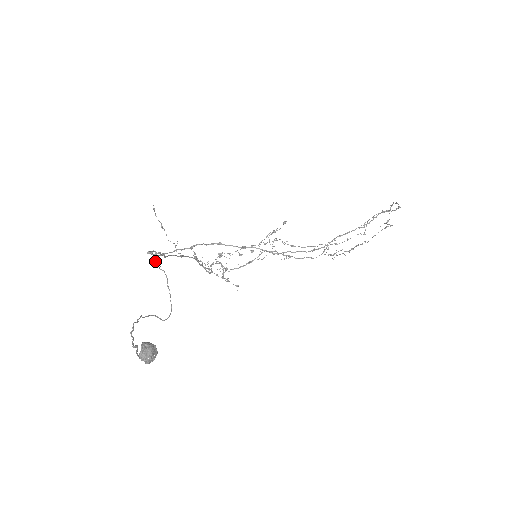
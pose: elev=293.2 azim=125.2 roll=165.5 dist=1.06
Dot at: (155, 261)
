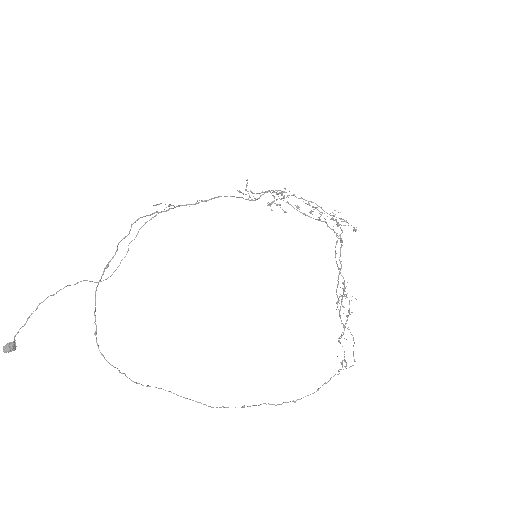
Dot at: (146, 222)
